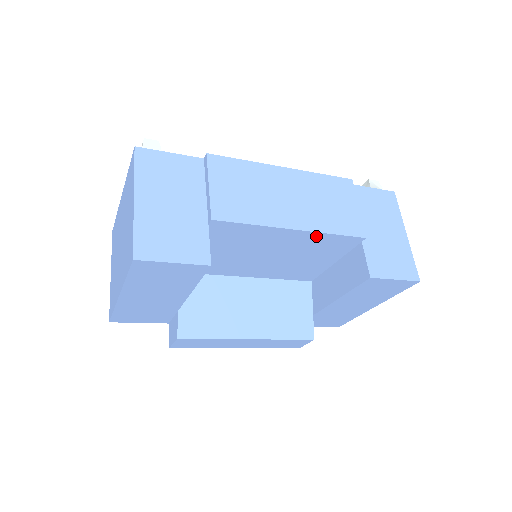
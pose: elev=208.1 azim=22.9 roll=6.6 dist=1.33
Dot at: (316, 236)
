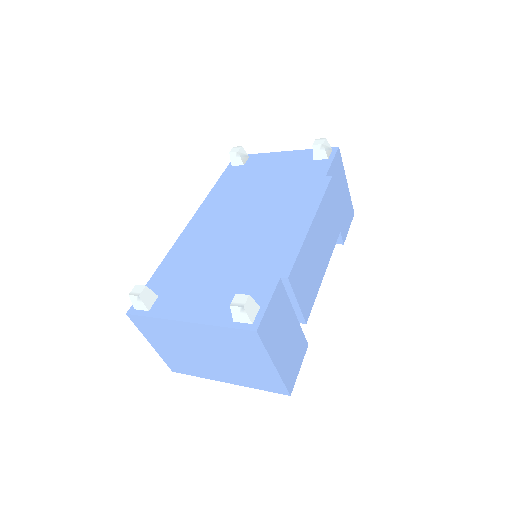
Dot at: occluded
